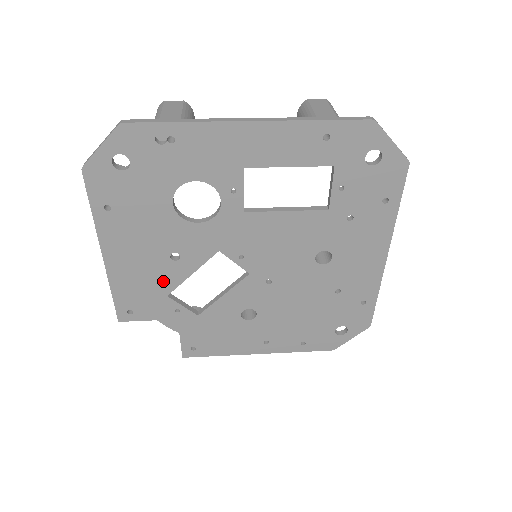
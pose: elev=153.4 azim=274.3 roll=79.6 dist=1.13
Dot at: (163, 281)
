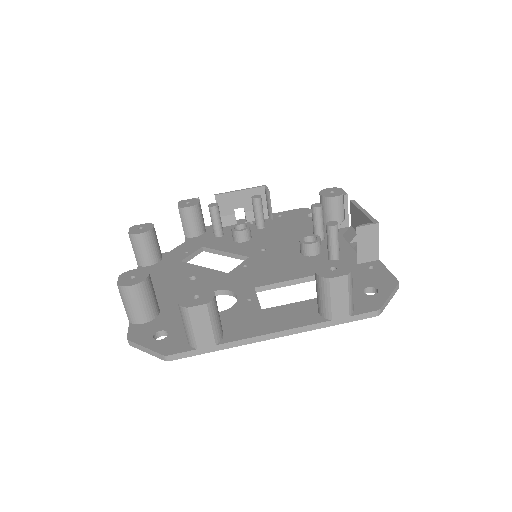
Dot at: occluded
